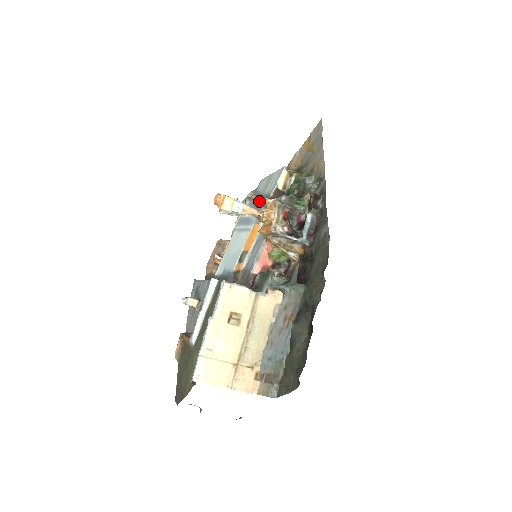
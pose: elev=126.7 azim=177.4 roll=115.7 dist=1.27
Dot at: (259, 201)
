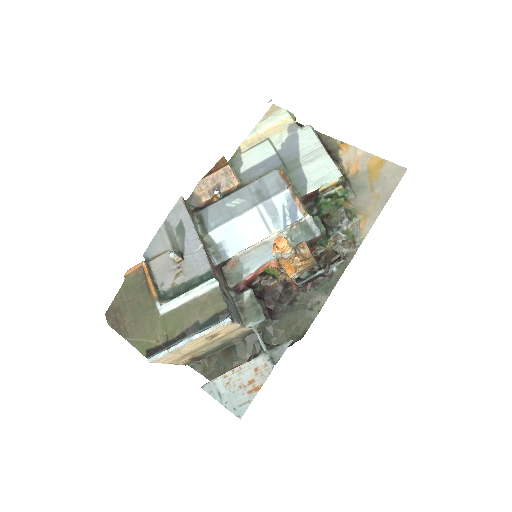
Dot at: (299, 211)
